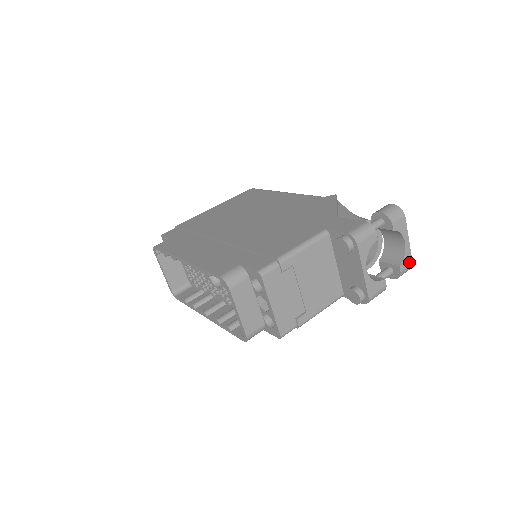
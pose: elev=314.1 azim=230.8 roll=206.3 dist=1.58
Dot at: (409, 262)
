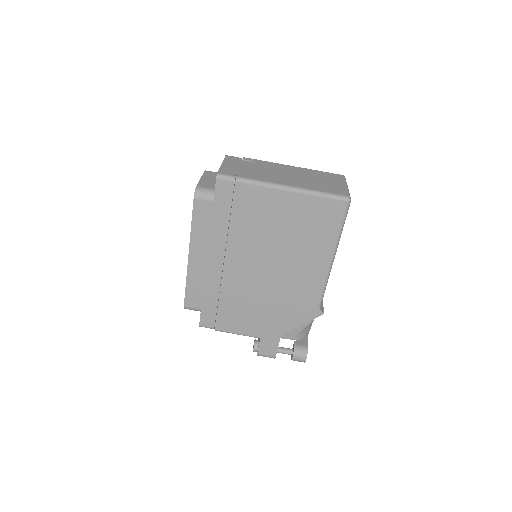
Dot at: occluded
